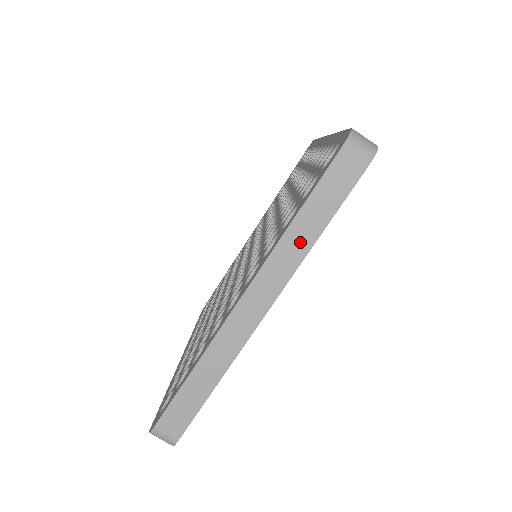
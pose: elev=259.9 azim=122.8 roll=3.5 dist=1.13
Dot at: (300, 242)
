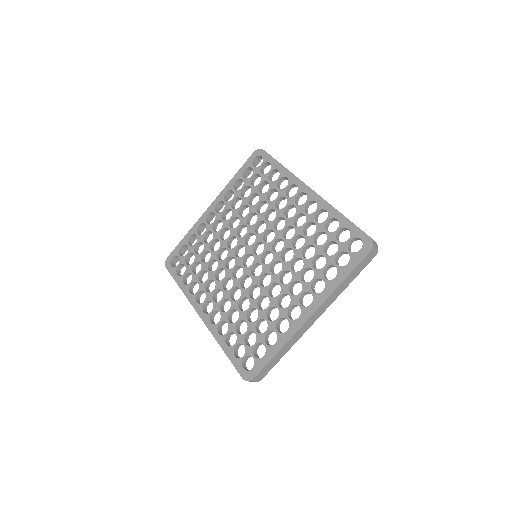
Dot at: (341, 290)
